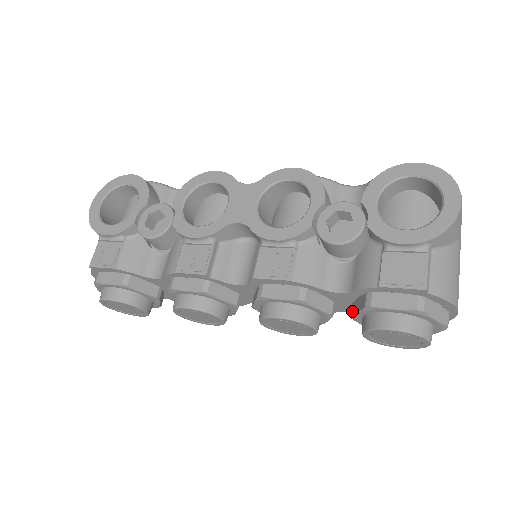
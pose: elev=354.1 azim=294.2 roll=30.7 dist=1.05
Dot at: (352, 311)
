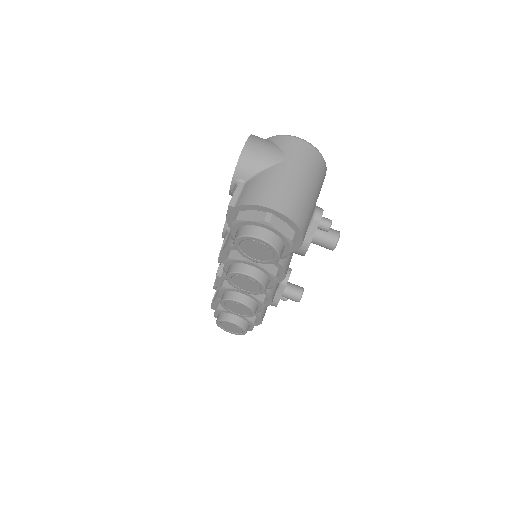
Dot at: occluded
